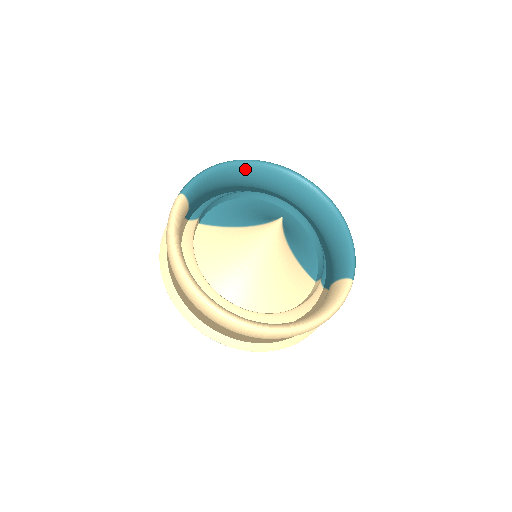
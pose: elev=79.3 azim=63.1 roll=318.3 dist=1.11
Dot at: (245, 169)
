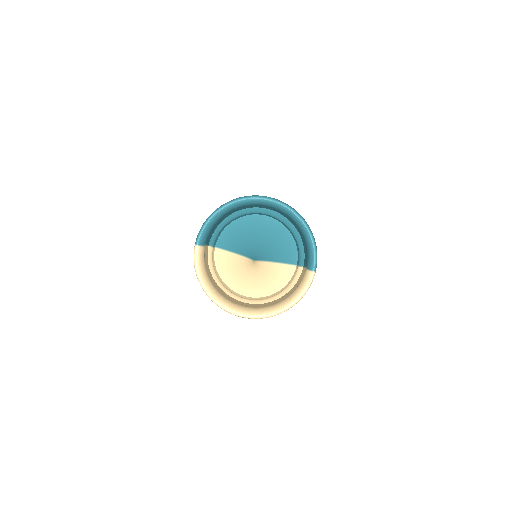
Dot at: (233, 207)
